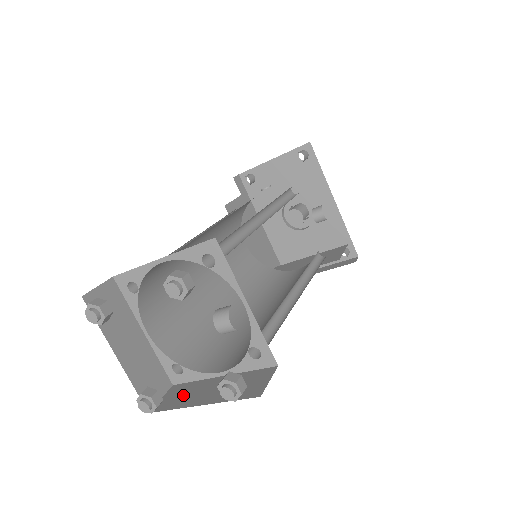
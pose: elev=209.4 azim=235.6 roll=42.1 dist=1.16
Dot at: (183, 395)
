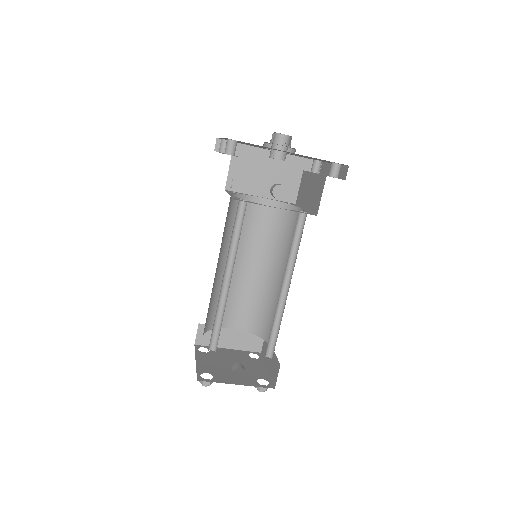
Dot at: occluded
